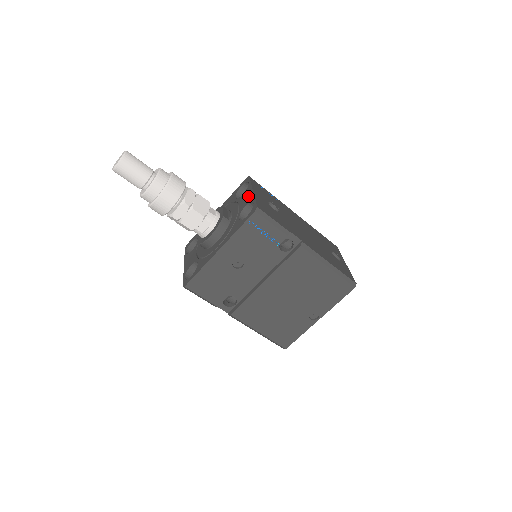
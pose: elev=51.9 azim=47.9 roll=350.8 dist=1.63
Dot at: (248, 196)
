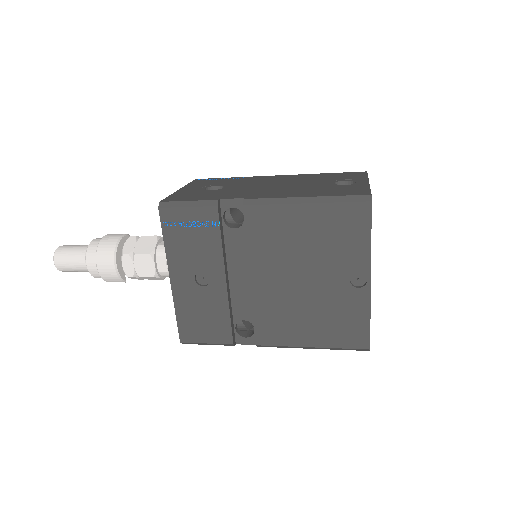
Dot at: occluded
